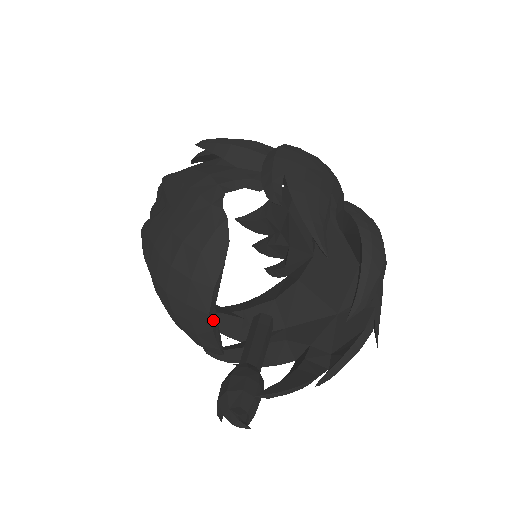
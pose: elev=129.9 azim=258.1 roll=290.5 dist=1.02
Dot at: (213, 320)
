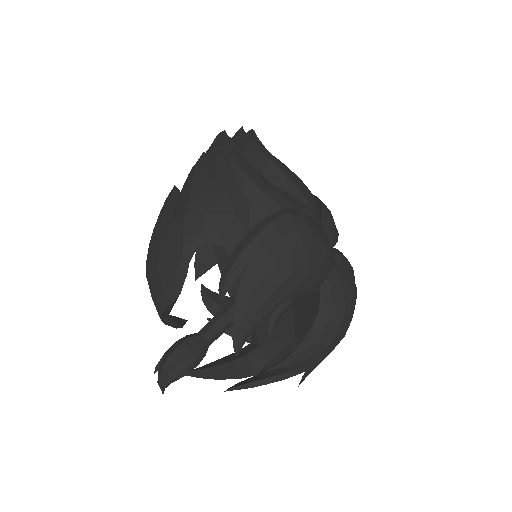
Dot at: (166, 320)
